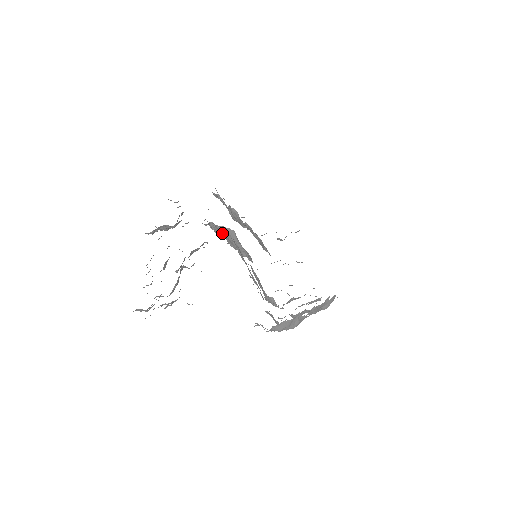
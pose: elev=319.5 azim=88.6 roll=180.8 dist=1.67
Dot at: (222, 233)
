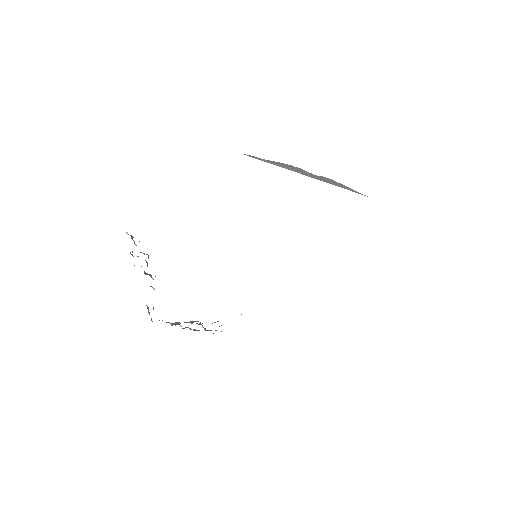
Dot at: occluded
